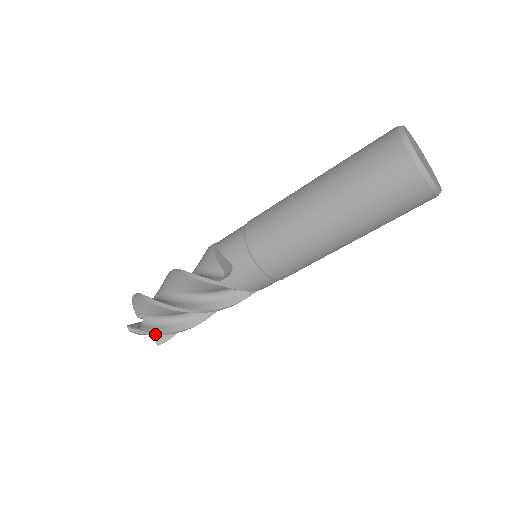
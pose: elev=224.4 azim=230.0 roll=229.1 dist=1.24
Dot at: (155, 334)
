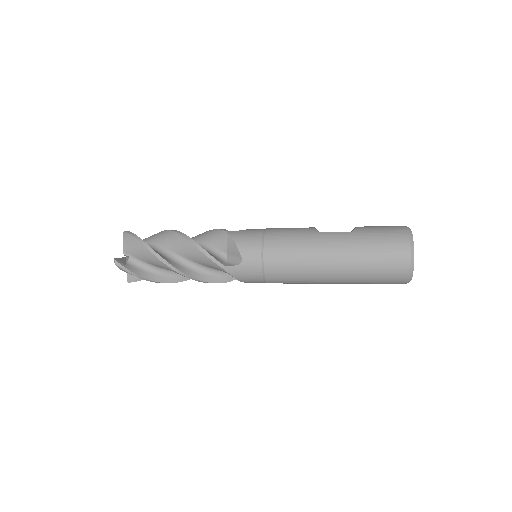
Dot at: occluded
